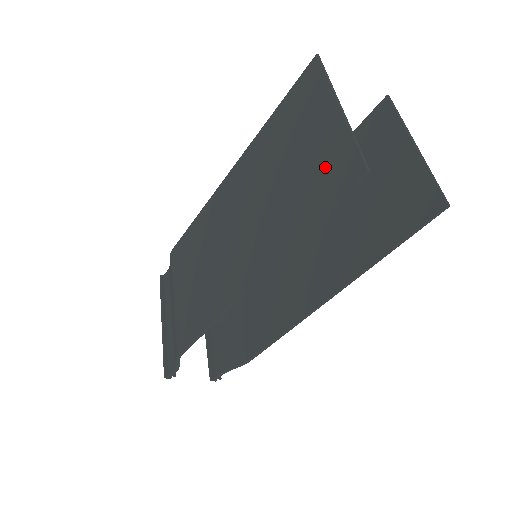
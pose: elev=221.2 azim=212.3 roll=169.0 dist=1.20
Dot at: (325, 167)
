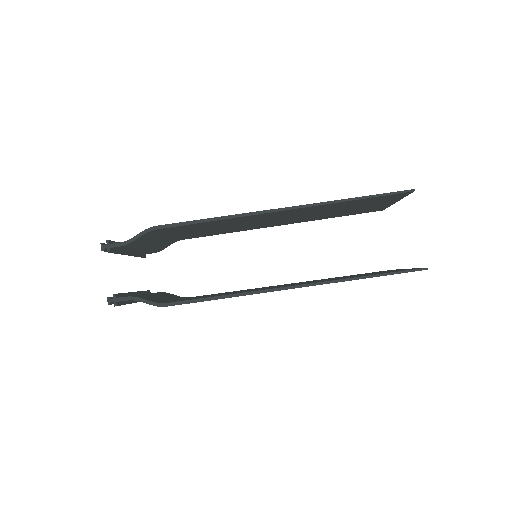
Dot at: occluded
